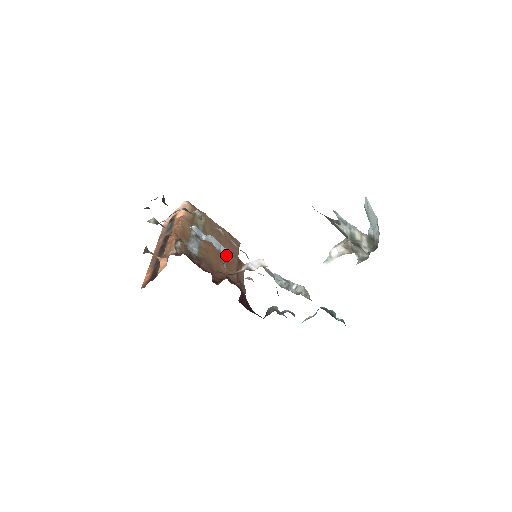
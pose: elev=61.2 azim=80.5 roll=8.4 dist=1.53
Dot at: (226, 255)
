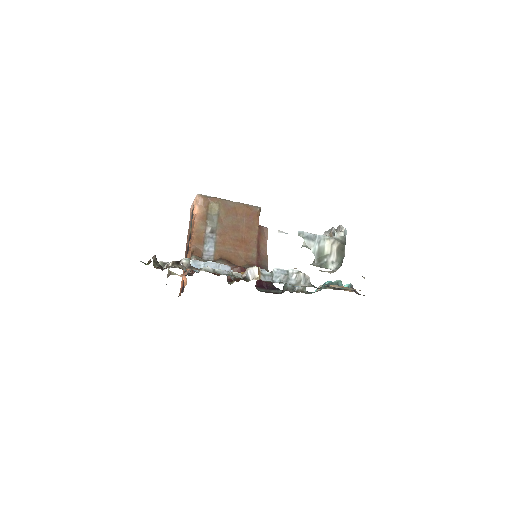
Dot at: occluded
